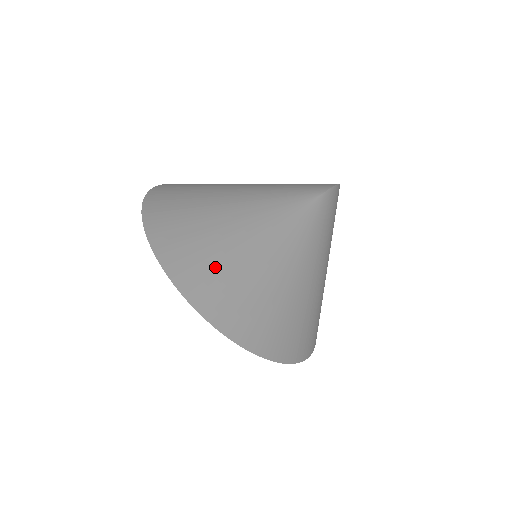
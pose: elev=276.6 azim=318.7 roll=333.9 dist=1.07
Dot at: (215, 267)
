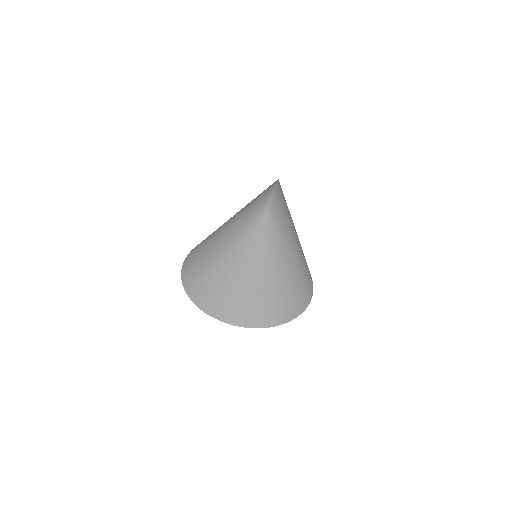
Dot at: (235, 299)
